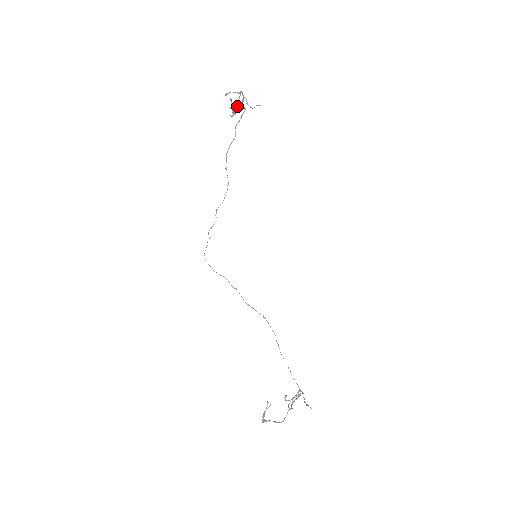
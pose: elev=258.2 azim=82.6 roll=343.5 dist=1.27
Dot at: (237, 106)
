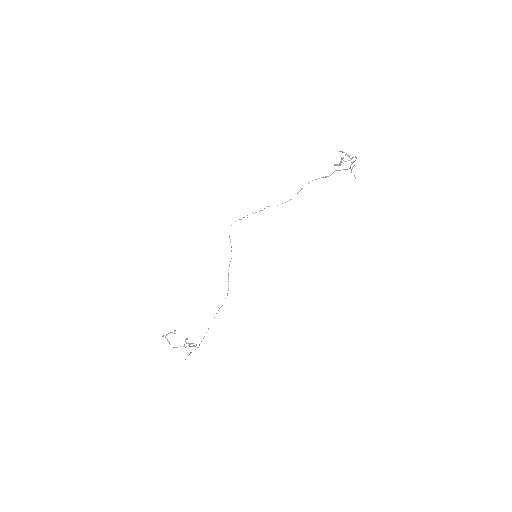
Dot at: occluded
